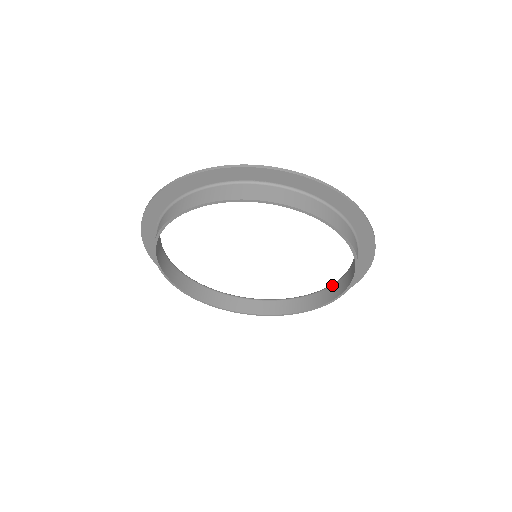
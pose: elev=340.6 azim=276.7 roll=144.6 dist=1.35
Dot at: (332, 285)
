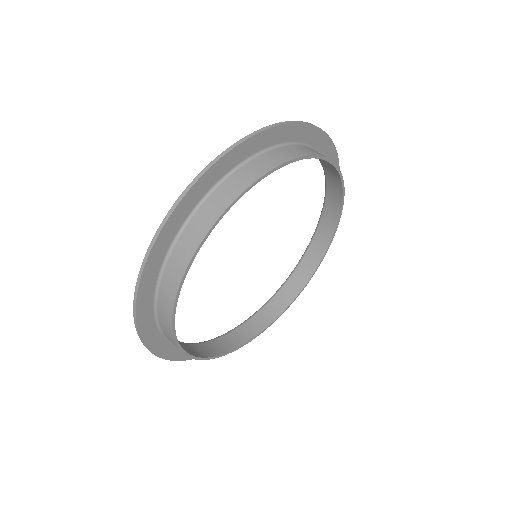
Dot at: (305, 254)
